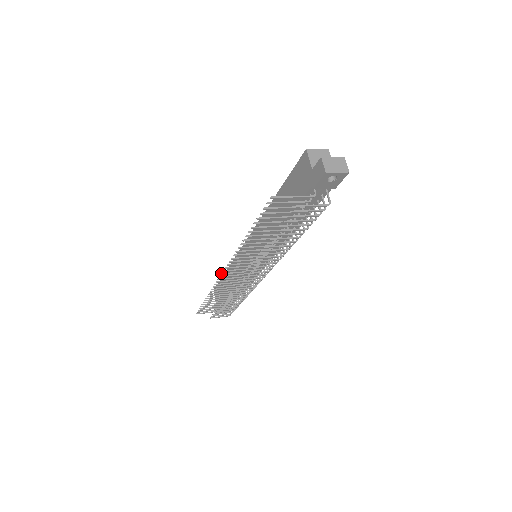
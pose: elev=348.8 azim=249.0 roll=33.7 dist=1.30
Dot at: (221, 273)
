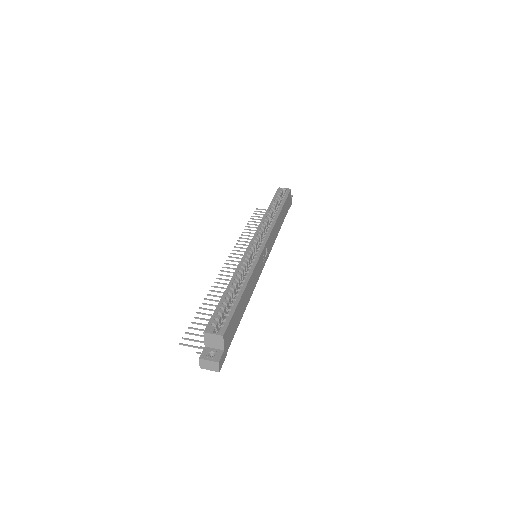
Dot at: (226, 260)
